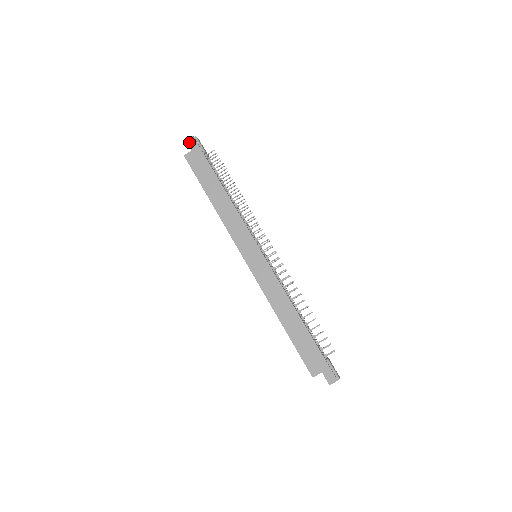
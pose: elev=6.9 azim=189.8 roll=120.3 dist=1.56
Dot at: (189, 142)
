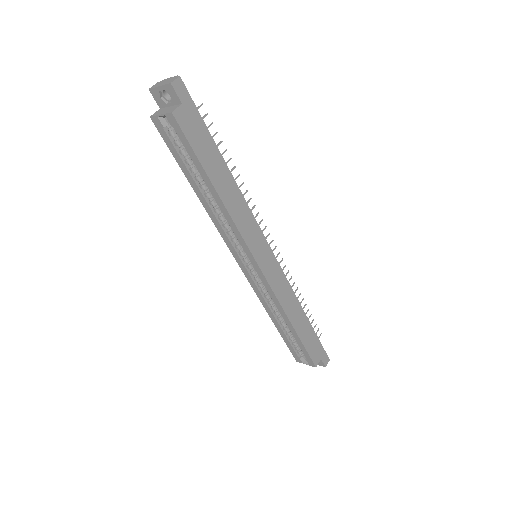
Dot at: (176, 88)
